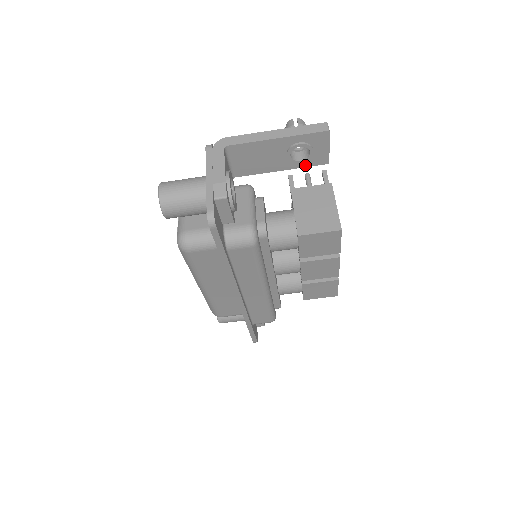
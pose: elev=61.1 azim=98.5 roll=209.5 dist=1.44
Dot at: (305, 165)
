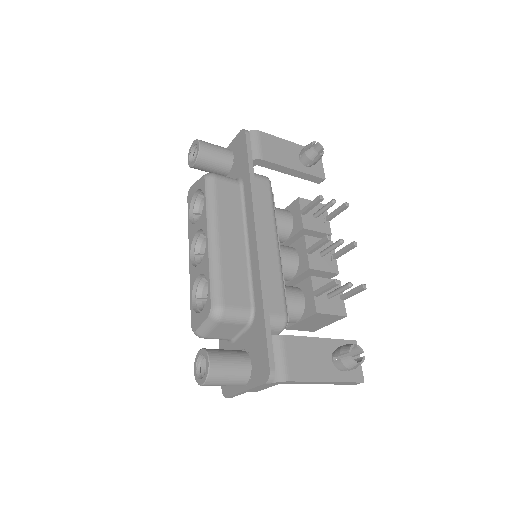
Dot at: occluded
